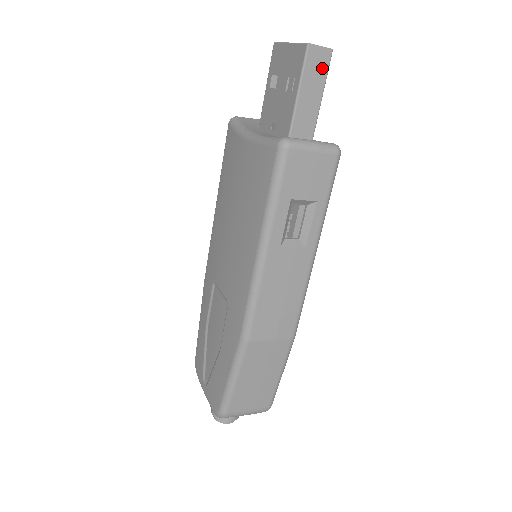
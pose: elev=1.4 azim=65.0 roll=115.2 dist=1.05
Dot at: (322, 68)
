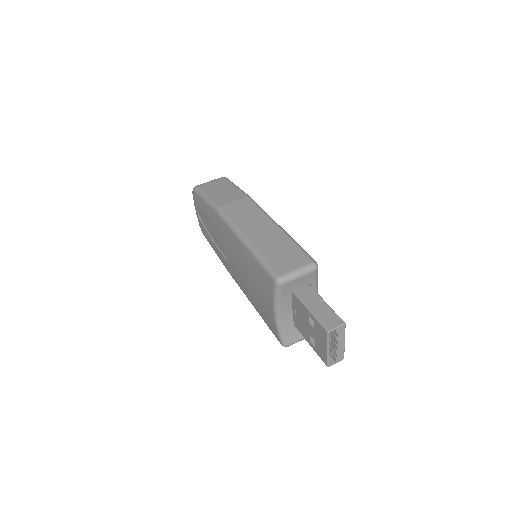
Dot at: occluded
